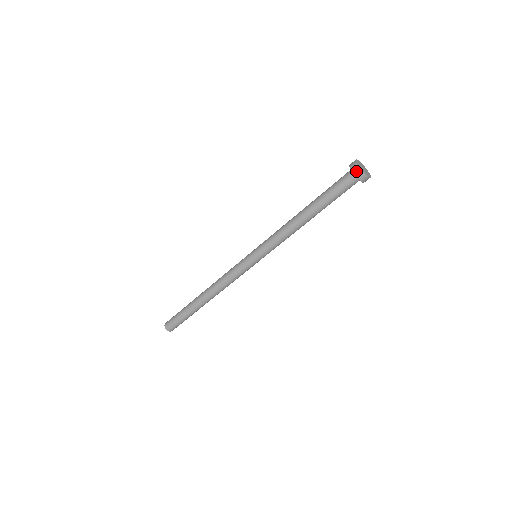
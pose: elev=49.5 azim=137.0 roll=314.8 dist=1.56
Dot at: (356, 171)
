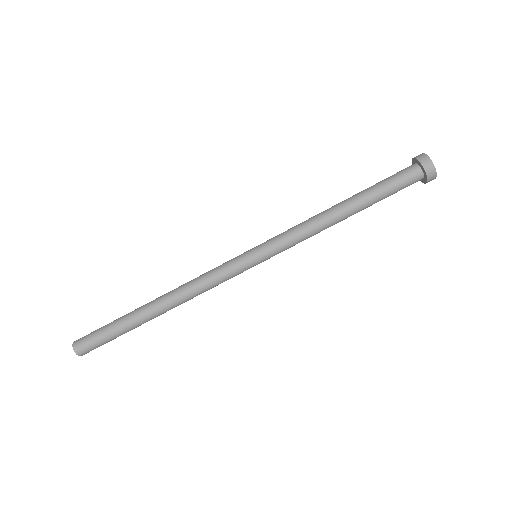
Dot at: (430, 172)
